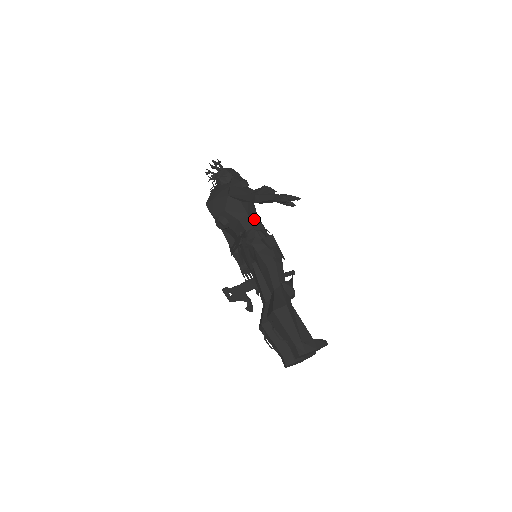
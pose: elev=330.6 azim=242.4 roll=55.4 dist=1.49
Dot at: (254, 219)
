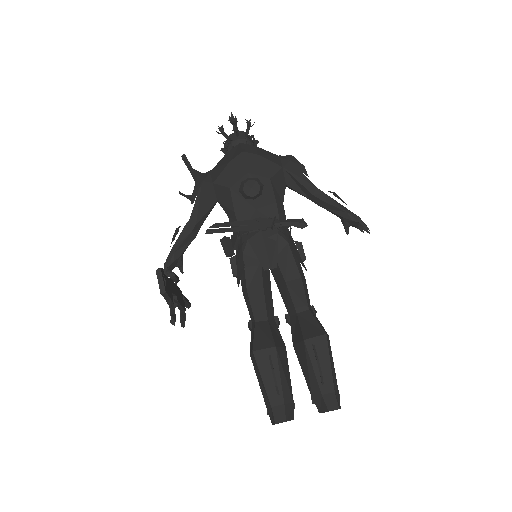
Dot at: occluded
